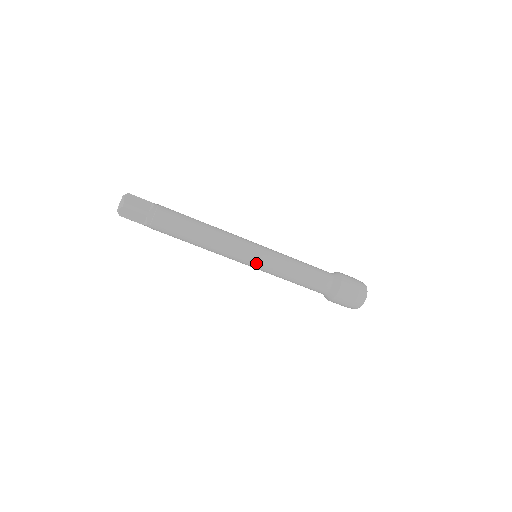
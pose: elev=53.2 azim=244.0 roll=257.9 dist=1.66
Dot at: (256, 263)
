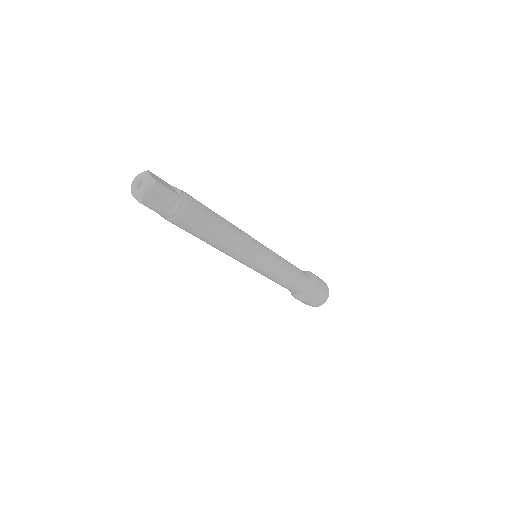
Dot at: (249, 267)
